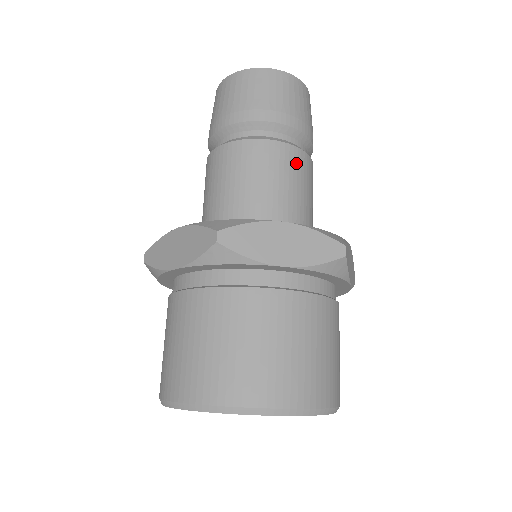
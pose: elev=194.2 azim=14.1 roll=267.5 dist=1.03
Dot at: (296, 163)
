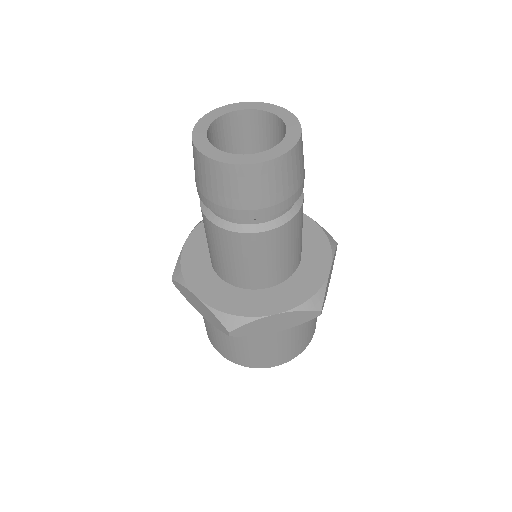
Dot at: occluded
